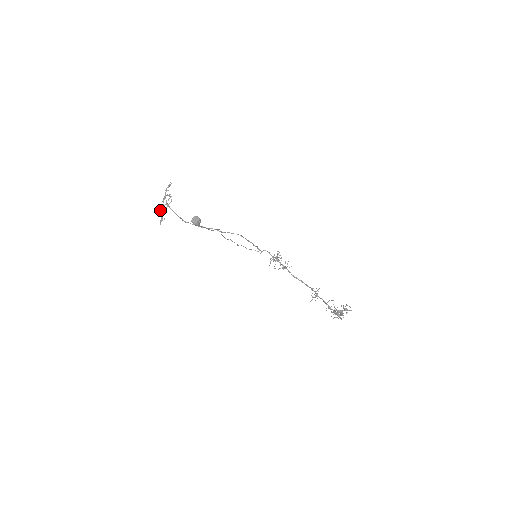
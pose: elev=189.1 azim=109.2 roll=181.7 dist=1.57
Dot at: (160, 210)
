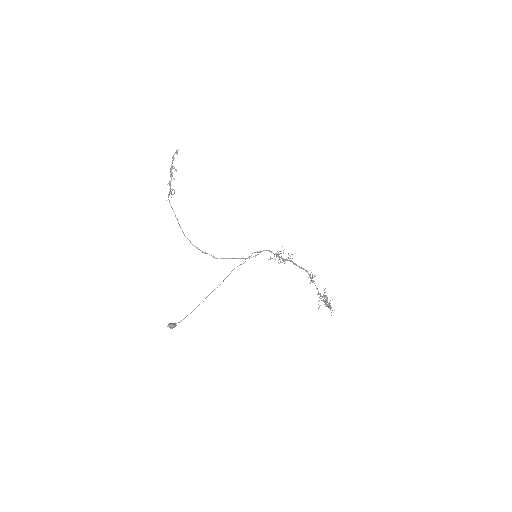
Dot at: (167, 184)
